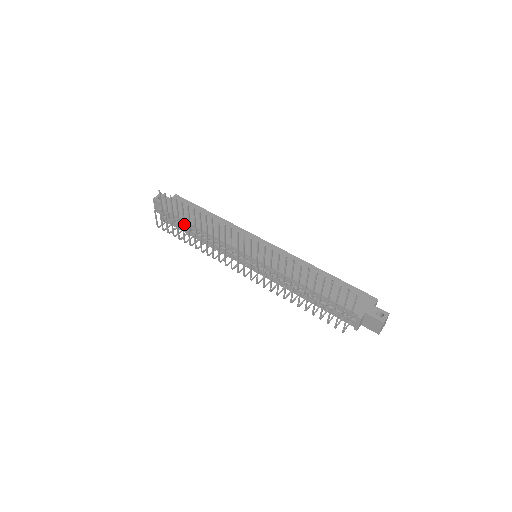
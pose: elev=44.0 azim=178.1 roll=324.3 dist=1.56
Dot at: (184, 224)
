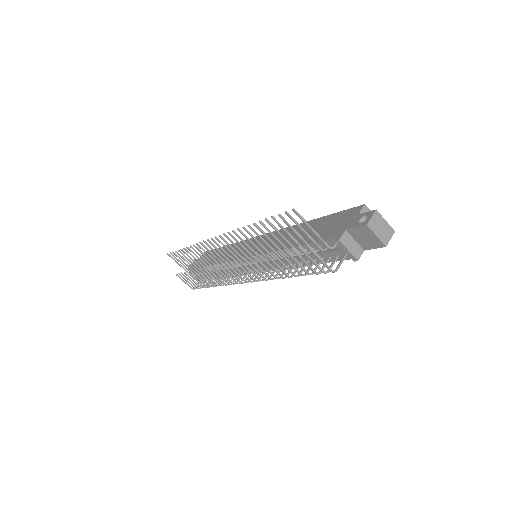
Dot at: (200, 271)
